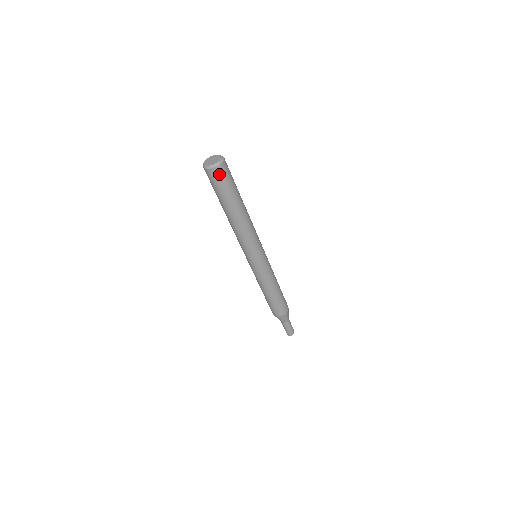
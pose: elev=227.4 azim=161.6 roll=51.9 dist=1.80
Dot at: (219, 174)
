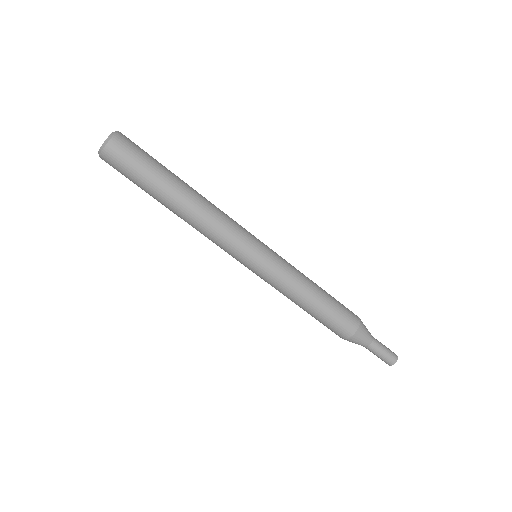
Dot at: (121, 148)
